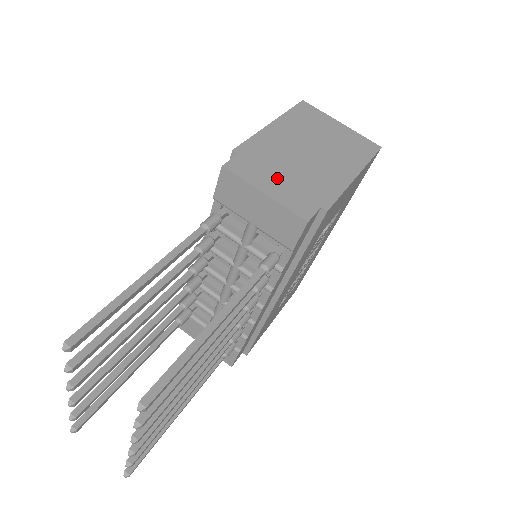
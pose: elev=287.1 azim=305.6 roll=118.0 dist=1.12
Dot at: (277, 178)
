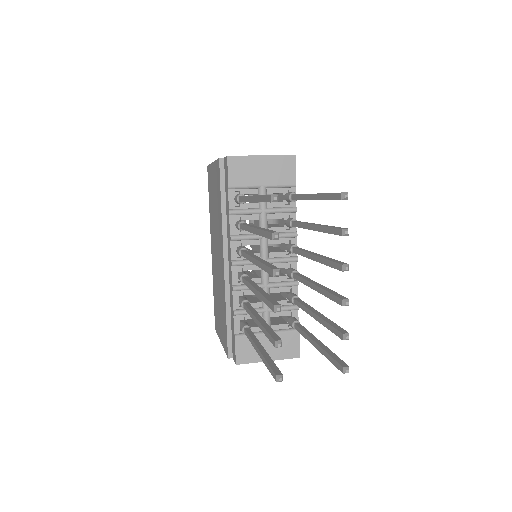
Dot at: occluded
